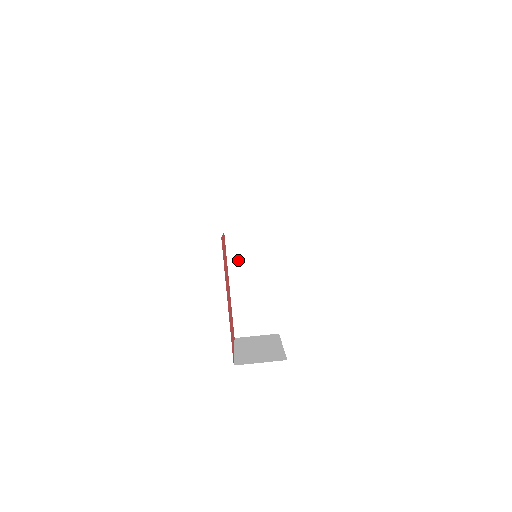
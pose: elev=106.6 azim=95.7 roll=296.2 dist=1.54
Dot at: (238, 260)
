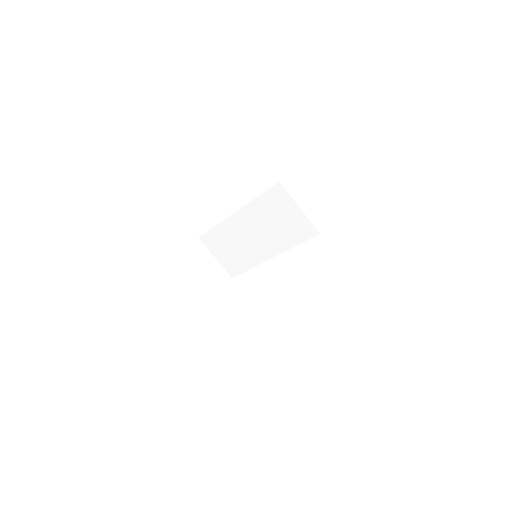
Dot at: (262, 212)
